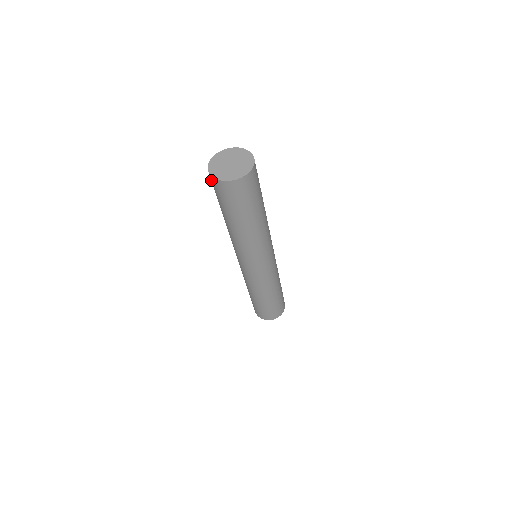
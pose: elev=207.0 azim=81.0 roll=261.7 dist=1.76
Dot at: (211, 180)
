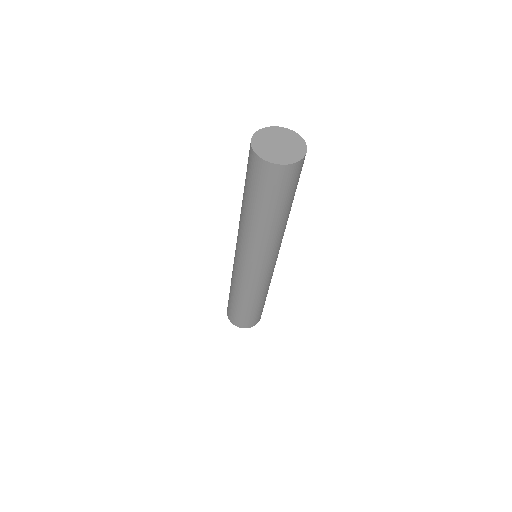
Dot at: (252, 162)
